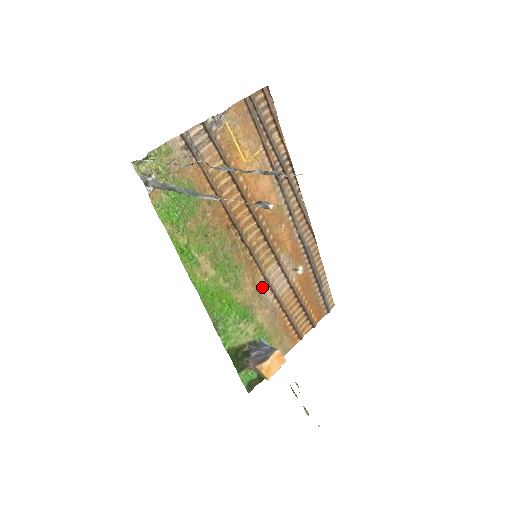
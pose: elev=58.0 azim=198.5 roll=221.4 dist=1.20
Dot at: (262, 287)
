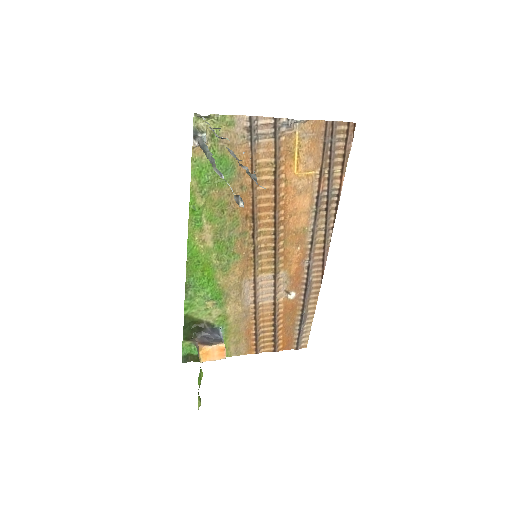
Dot at: (248, 286)
